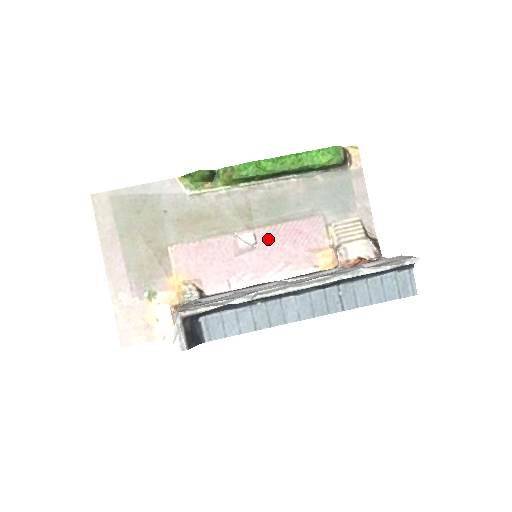
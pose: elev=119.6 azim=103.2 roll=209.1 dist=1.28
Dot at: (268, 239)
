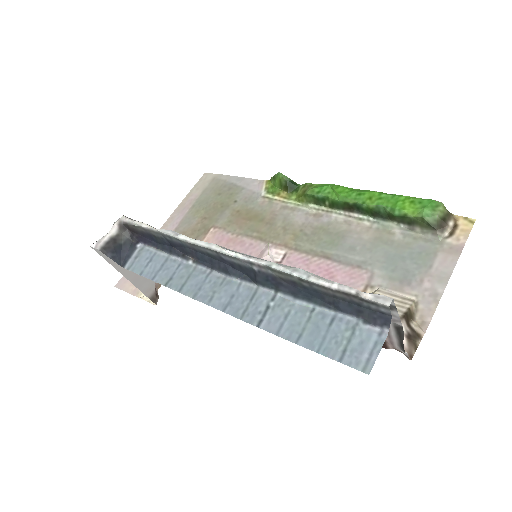
Dot at: (294, 265)
